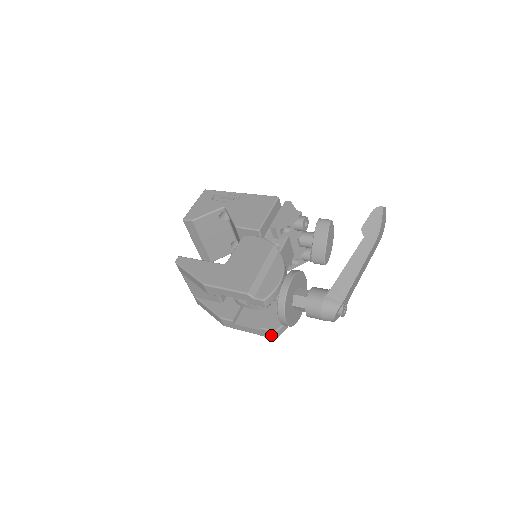
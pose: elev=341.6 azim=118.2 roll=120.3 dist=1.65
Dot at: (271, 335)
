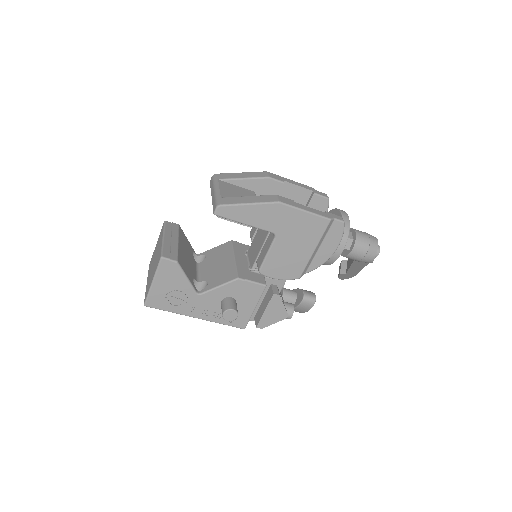
Dot at: (337, 218)
